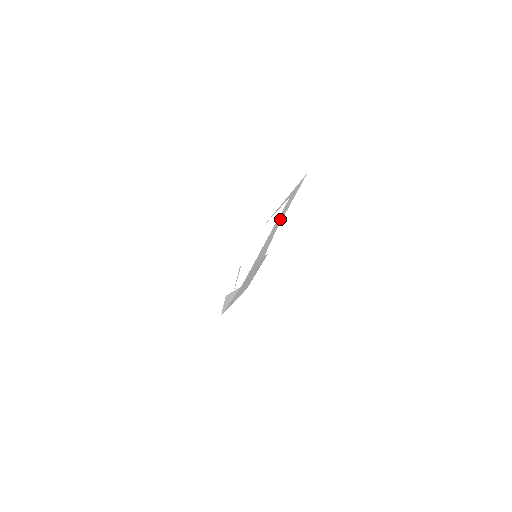
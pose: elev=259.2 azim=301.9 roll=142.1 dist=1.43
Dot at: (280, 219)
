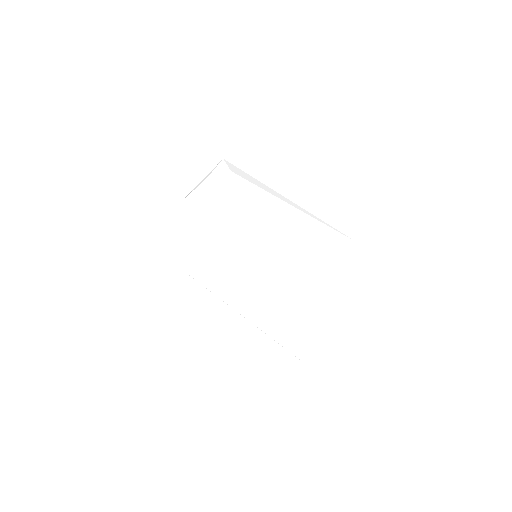
Dot at: (317, 268)
